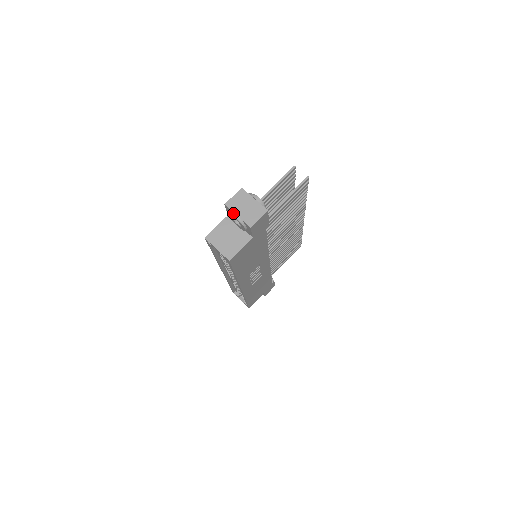
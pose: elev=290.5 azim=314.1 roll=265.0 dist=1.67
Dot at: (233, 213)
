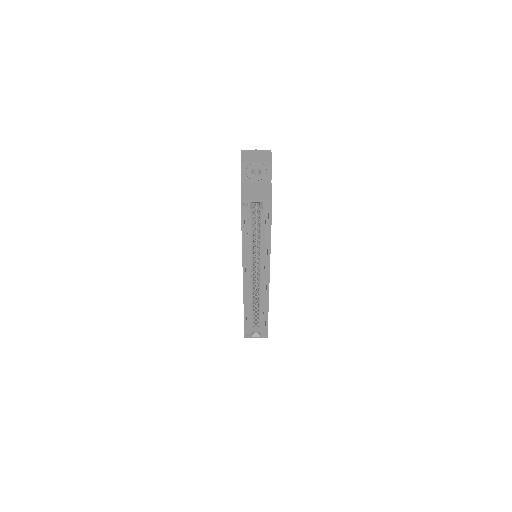
Dot at: (251, 163)
